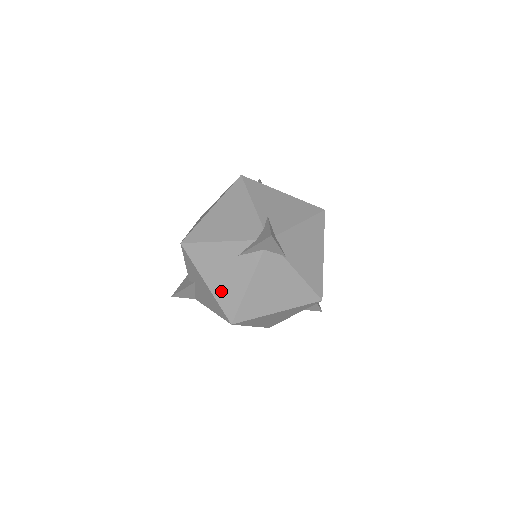
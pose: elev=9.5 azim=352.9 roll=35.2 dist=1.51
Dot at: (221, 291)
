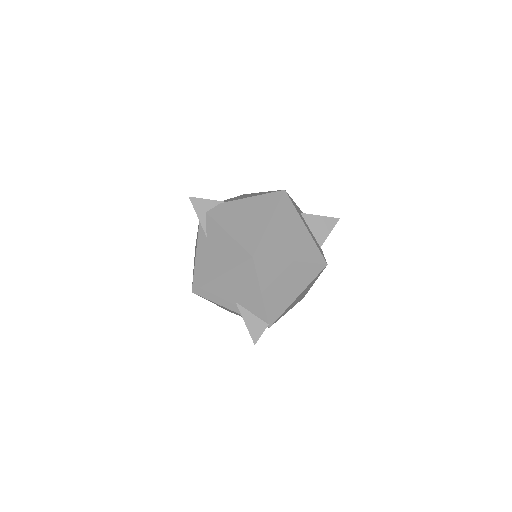
Dot at: (227, 261)
